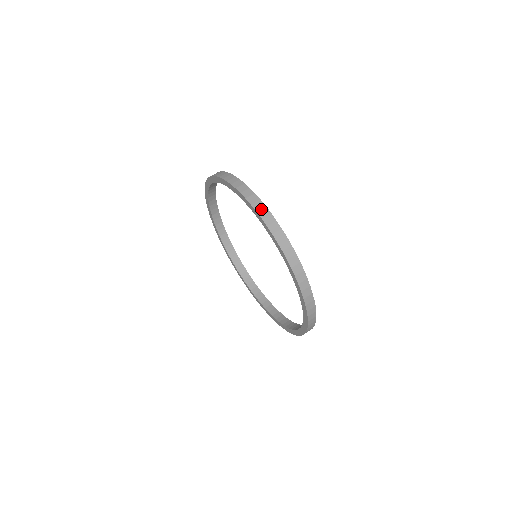
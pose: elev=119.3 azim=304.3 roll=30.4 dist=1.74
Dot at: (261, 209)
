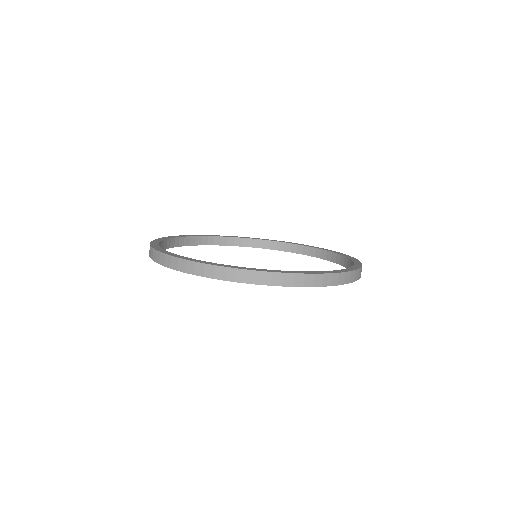
Dot at: (237, 276)
